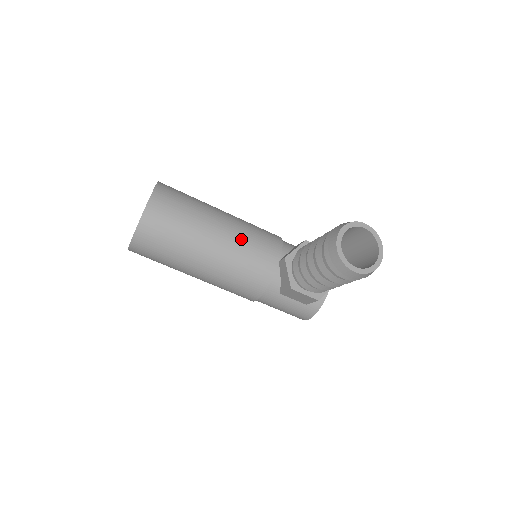
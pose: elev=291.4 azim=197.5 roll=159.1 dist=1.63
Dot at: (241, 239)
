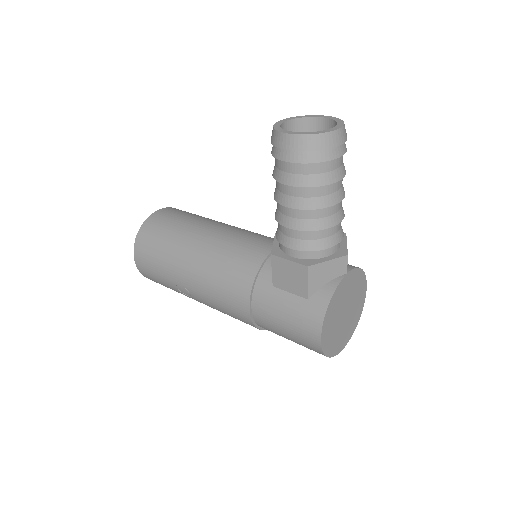
Dot at: (237, 232)
